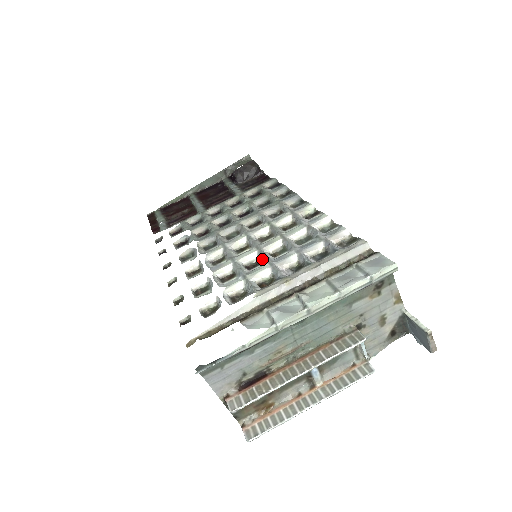
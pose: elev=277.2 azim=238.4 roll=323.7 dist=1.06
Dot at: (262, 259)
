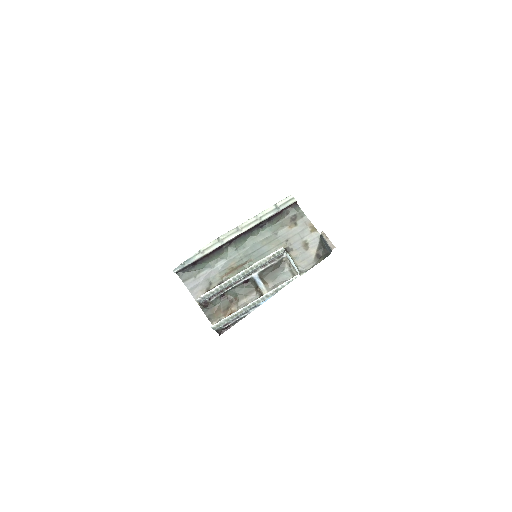
Dot at: occluded
